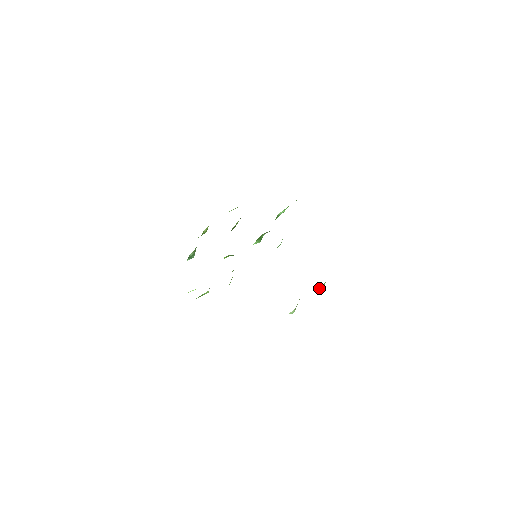
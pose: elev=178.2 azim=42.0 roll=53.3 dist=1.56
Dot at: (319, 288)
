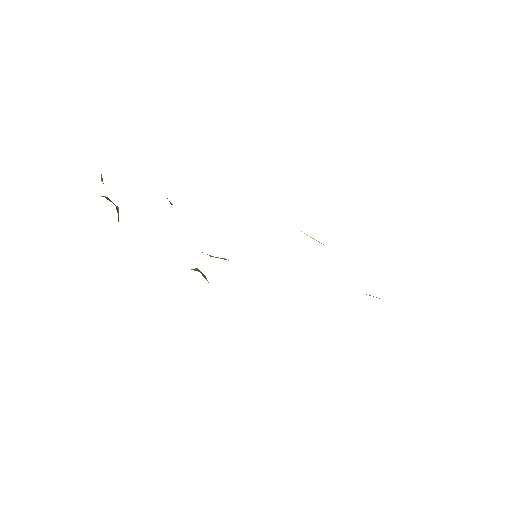
Dot at: occluded
